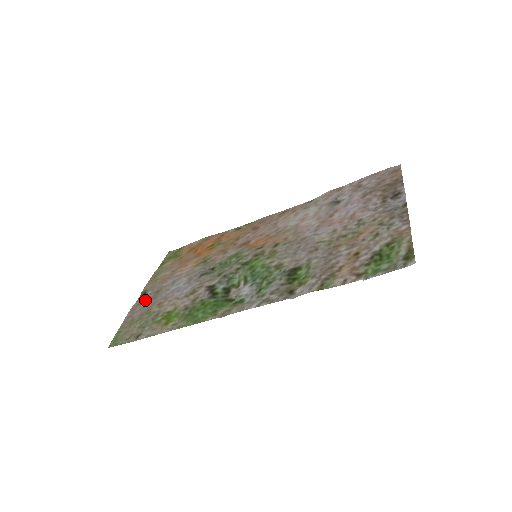
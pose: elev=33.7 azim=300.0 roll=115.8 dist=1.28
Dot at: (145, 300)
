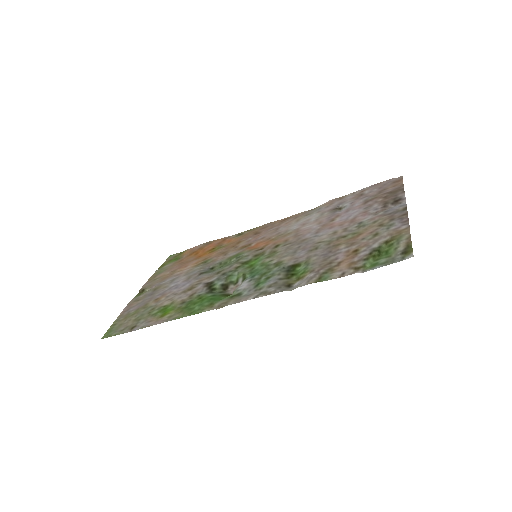
Dot at: (142, 296)
